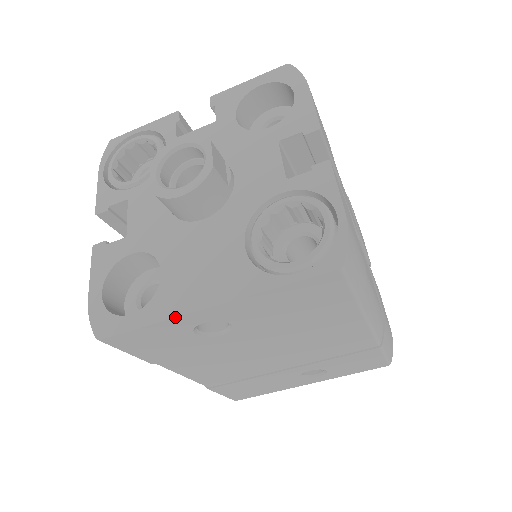
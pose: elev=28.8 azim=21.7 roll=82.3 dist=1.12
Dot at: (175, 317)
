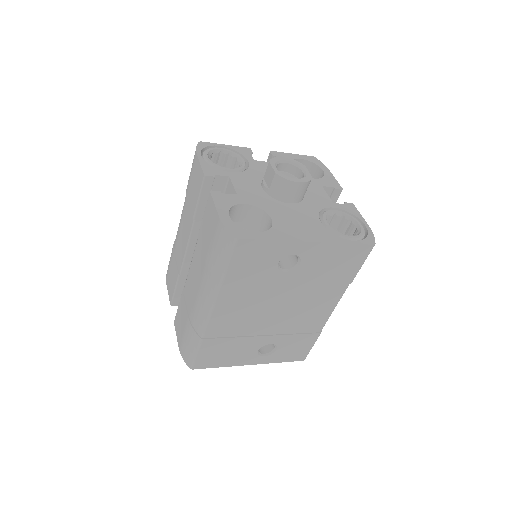
Dot at: (290, 241)
